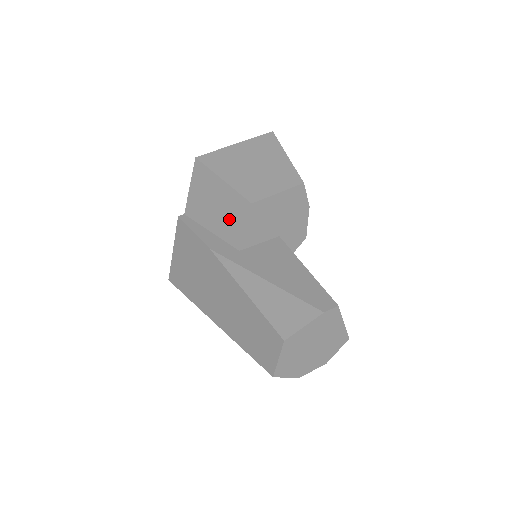
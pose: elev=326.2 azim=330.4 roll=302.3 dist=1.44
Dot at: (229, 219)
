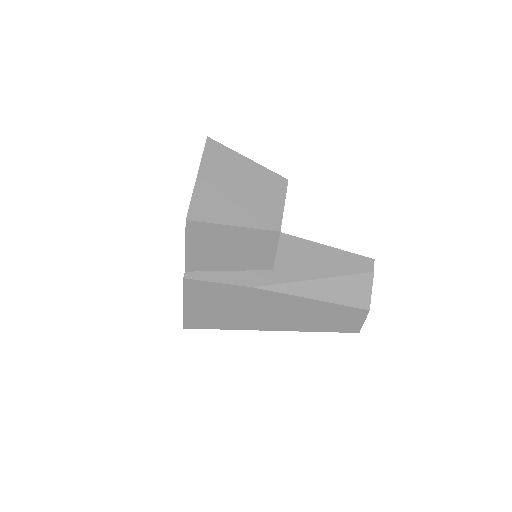
Dot at: (253, 253)
